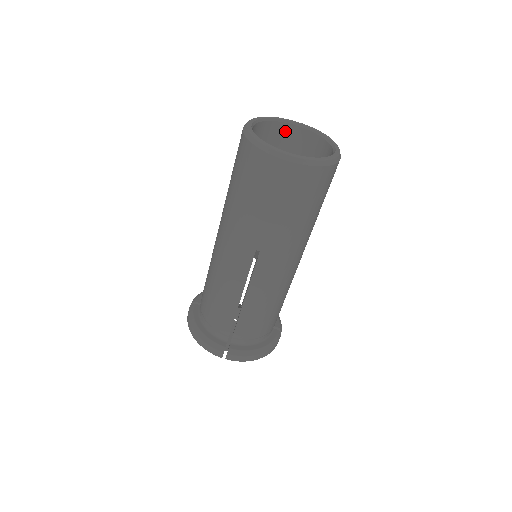
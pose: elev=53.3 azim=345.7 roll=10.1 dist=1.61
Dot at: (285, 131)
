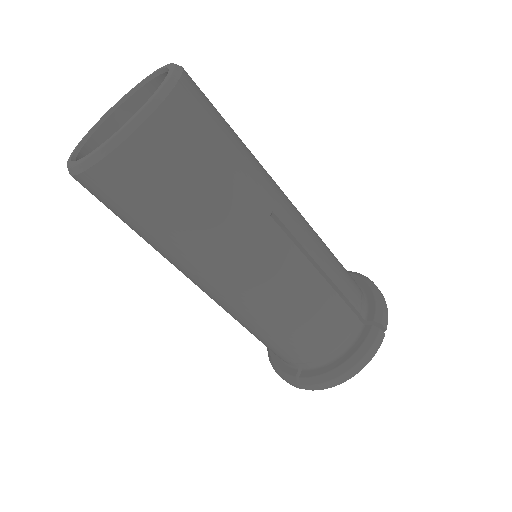
Dot at: occluded
